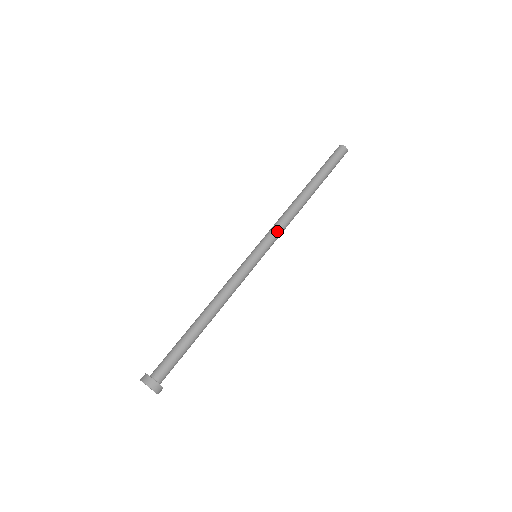
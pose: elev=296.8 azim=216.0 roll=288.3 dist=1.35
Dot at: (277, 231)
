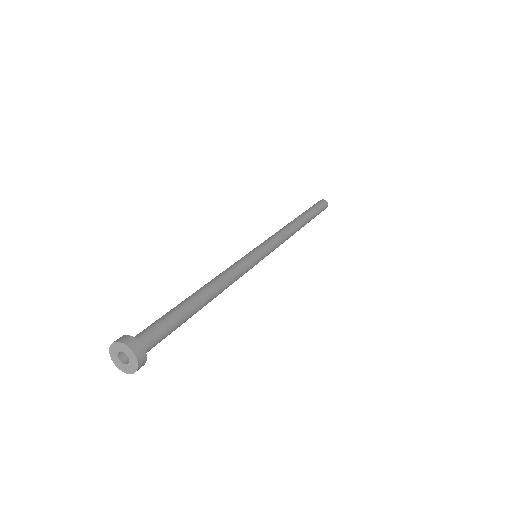
Dot at: (278, 240)
